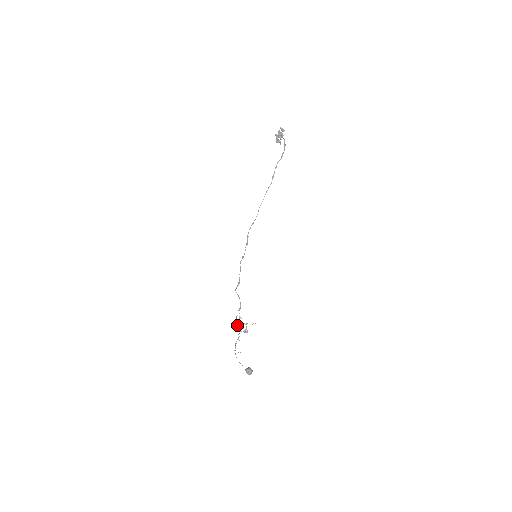
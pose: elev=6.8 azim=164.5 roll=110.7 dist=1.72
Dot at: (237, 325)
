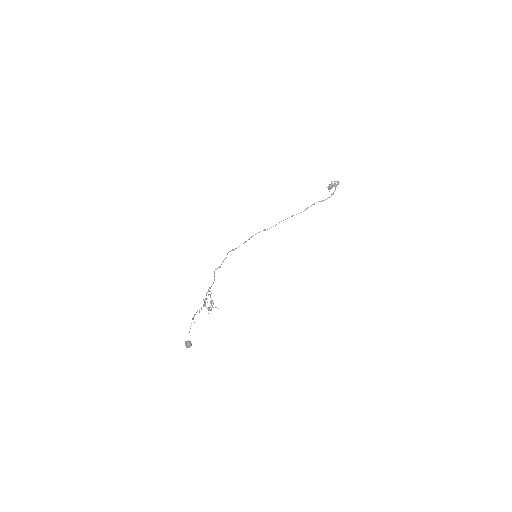
Dot at: (207, 298)
